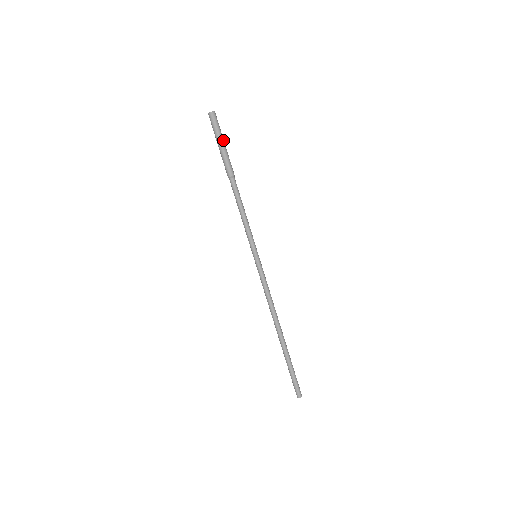
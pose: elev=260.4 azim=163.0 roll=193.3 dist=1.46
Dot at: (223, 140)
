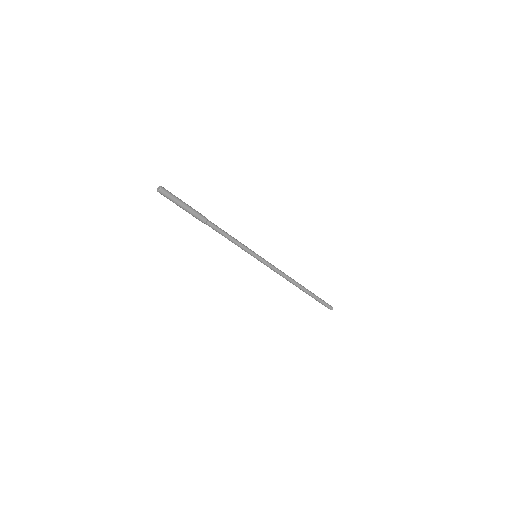
Dot at: (182, 202)
